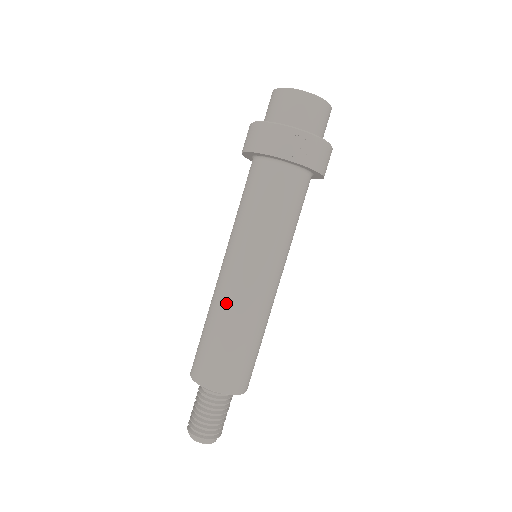
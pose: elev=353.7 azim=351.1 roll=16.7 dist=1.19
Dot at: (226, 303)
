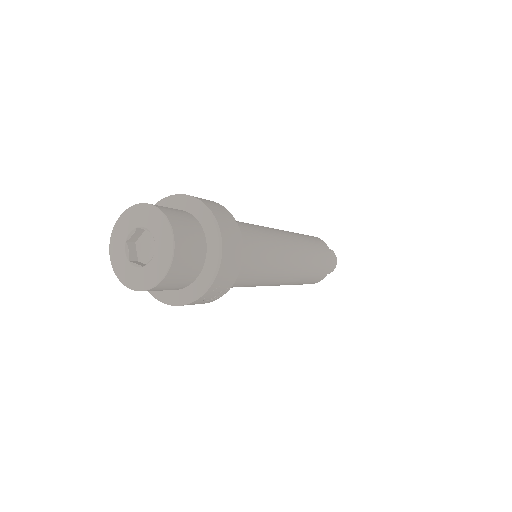
Dot at: occluded
